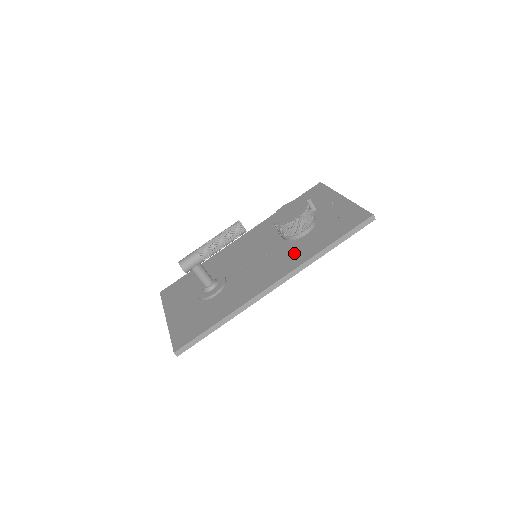
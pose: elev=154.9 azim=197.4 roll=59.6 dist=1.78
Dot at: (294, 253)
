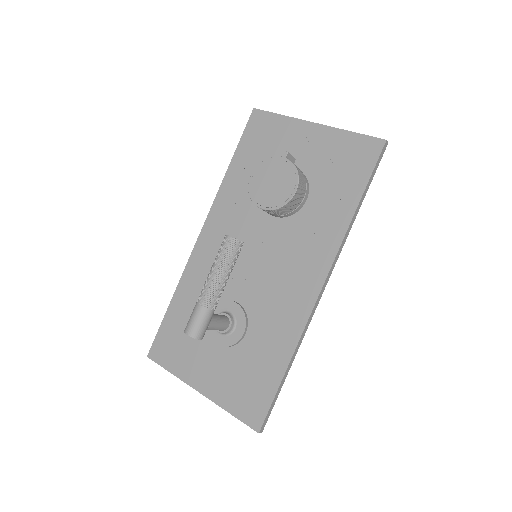
Dot at: (313, 234)
